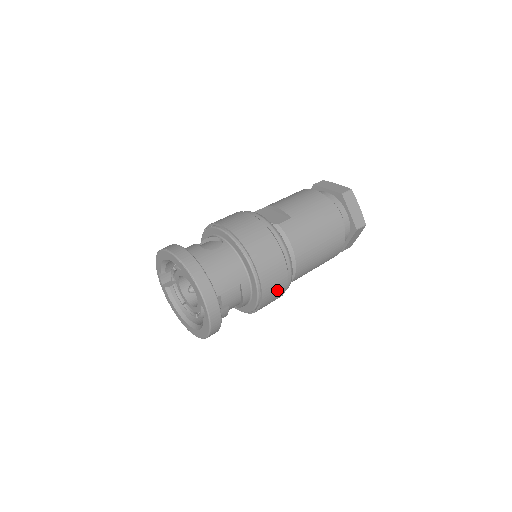
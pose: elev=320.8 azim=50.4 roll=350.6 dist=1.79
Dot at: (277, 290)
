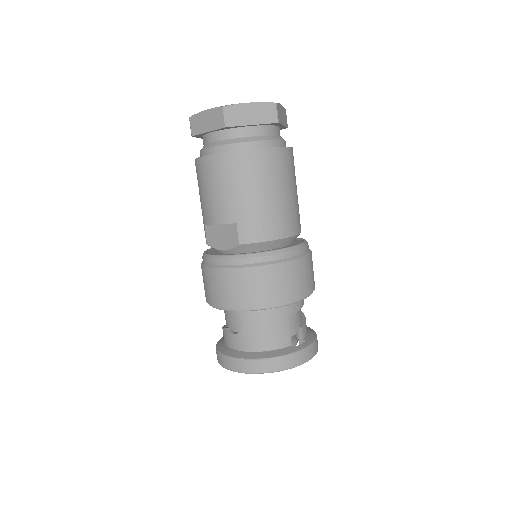
Dot at: (308, 271)
